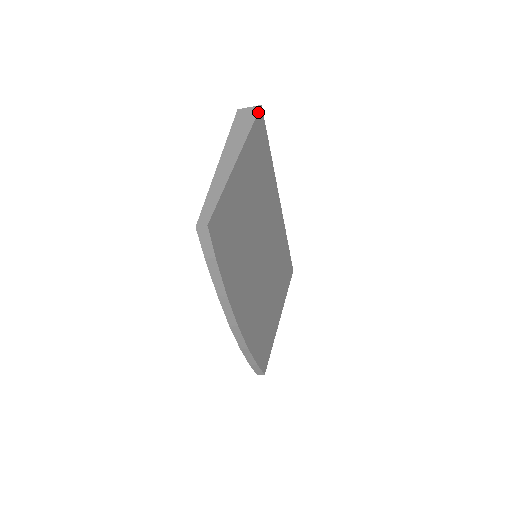
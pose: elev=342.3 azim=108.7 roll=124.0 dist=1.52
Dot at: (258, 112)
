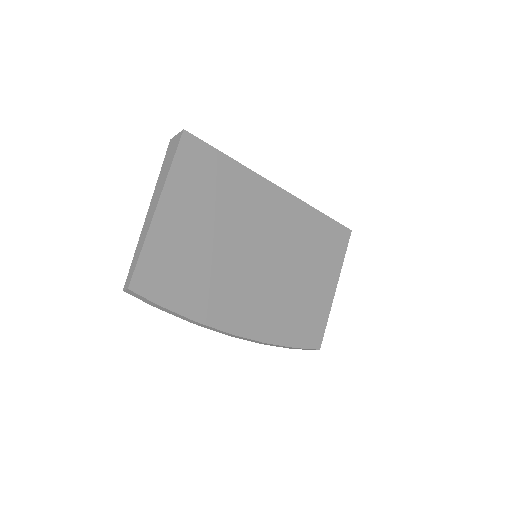
Dot at: (180, 140)
